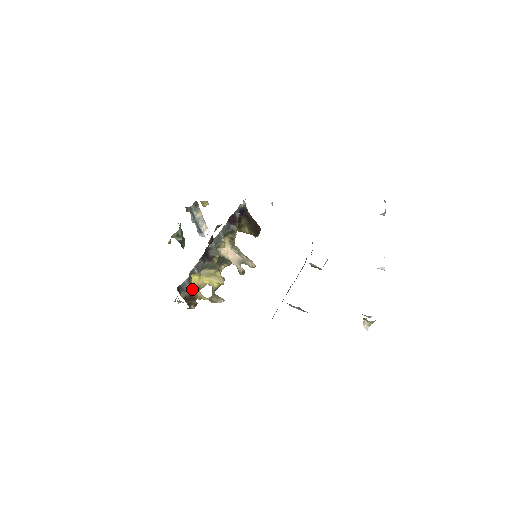
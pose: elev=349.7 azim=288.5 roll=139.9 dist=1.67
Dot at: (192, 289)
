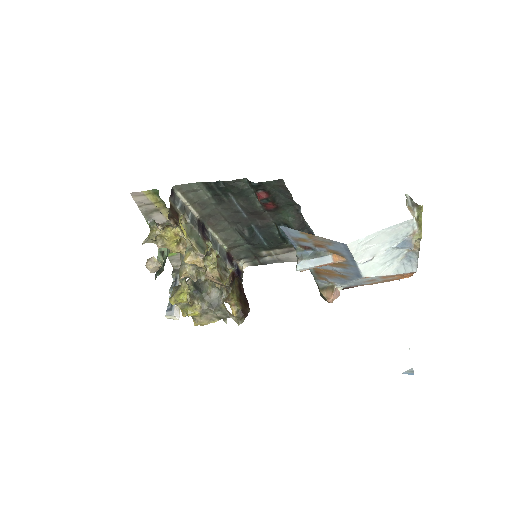
Dot at: (181, 214)
